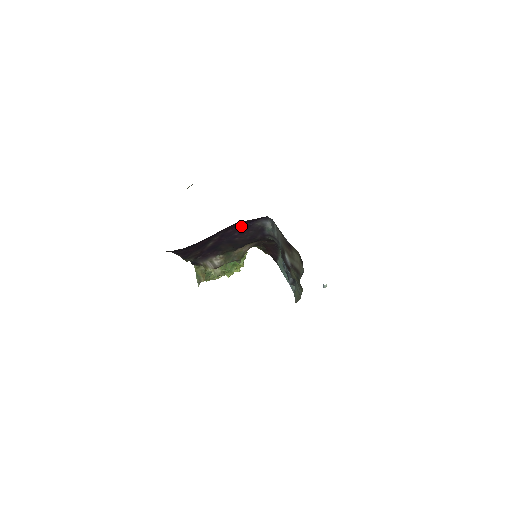
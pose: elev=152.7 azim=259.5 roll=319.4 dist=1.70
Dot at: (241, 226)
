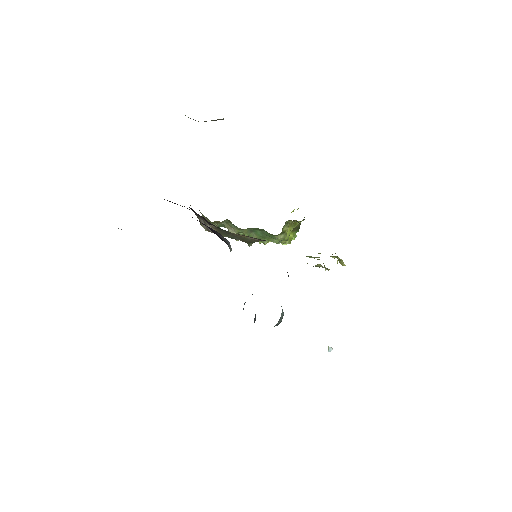
Dot at: occluded
